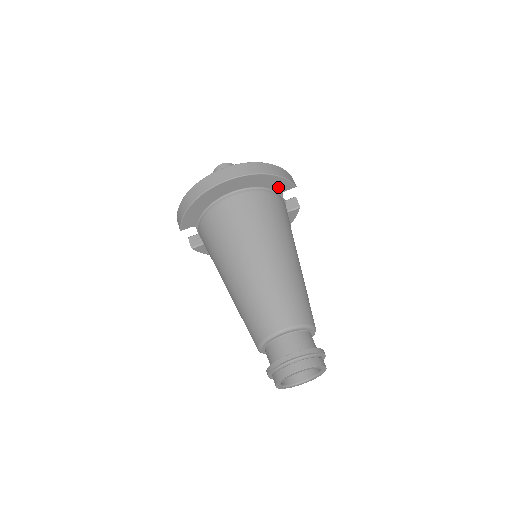
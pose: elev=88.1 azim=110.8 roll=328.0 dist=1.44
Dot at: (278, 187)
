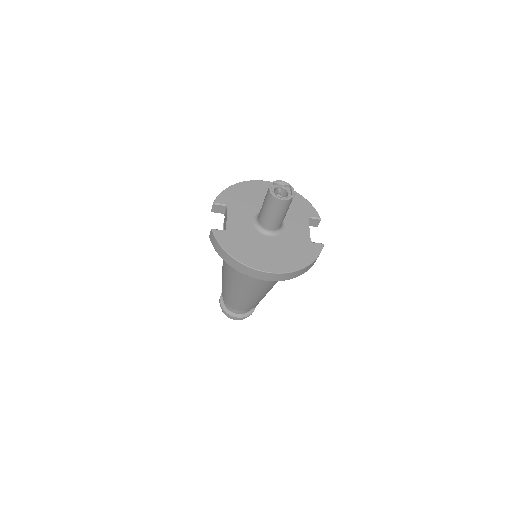
Dot at: occluded
